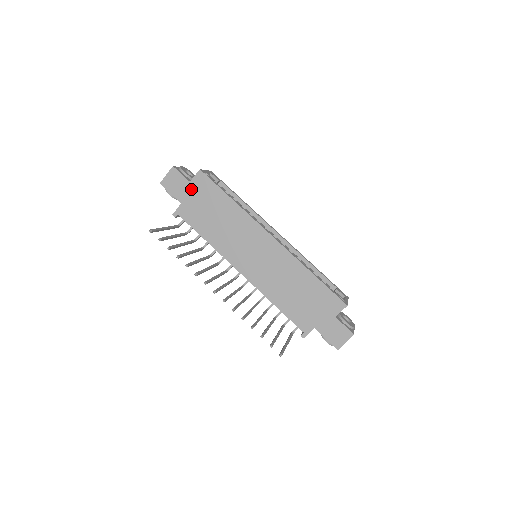
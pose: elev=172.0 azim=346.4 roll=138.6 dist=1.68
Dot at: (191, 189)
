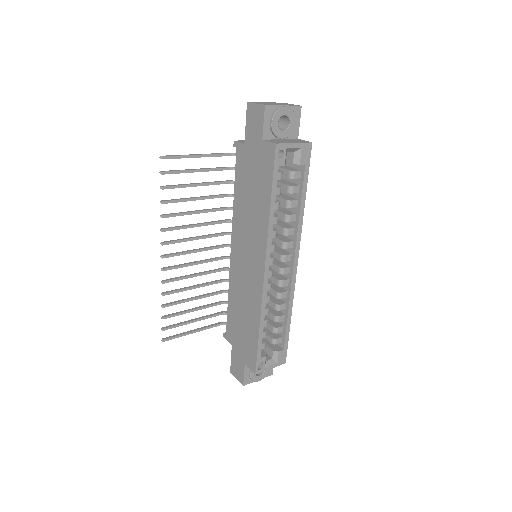
Dot at: (258, 146)
